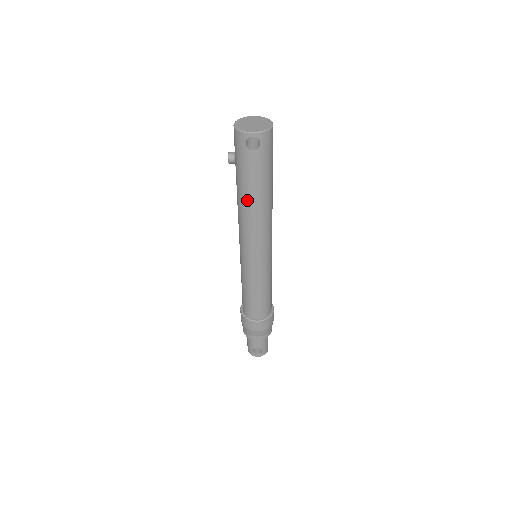
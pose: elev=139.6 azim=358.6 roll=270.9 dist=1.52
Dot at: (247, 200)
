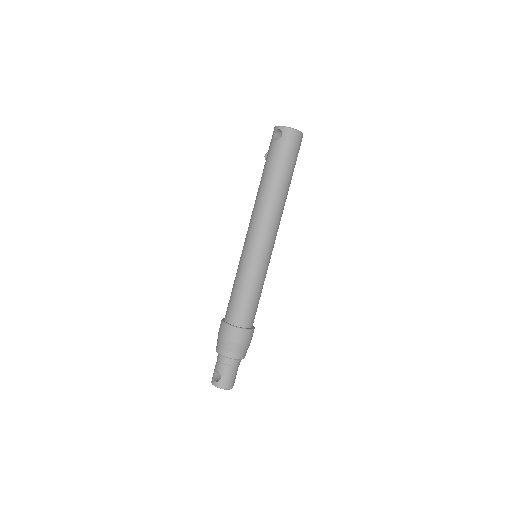
Dot at: (261, 184)
